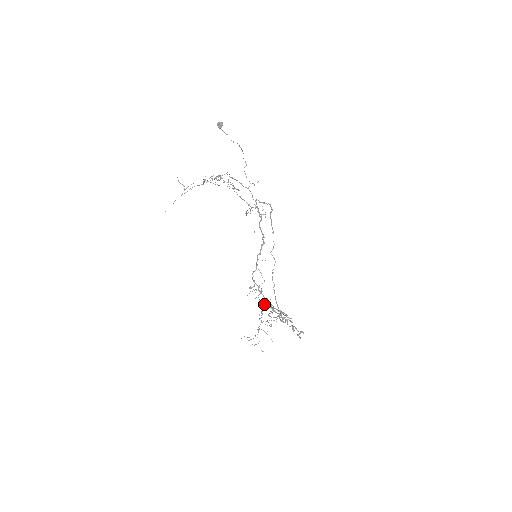
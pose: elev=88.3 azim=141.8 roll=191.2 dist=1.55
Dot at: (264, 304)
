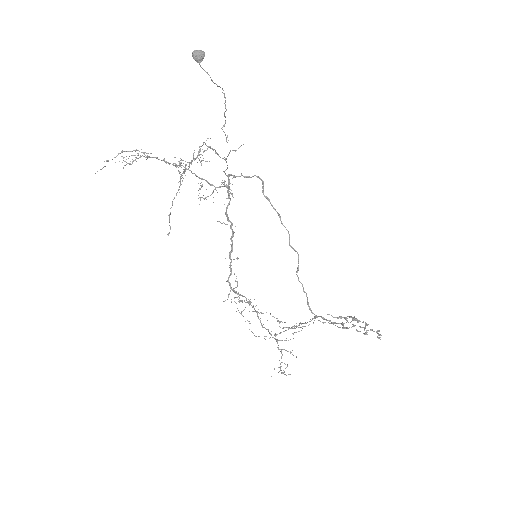
Dot at: (357, 319)
